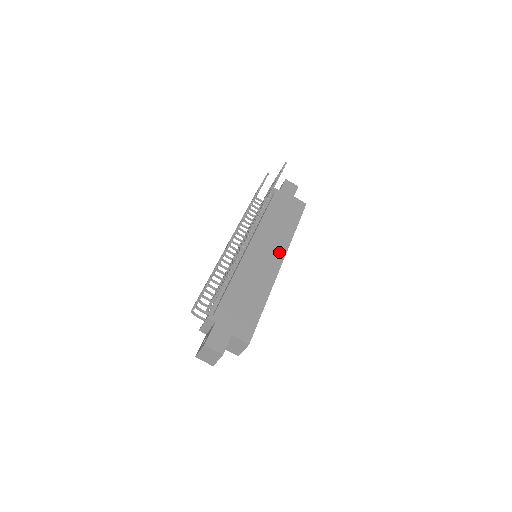
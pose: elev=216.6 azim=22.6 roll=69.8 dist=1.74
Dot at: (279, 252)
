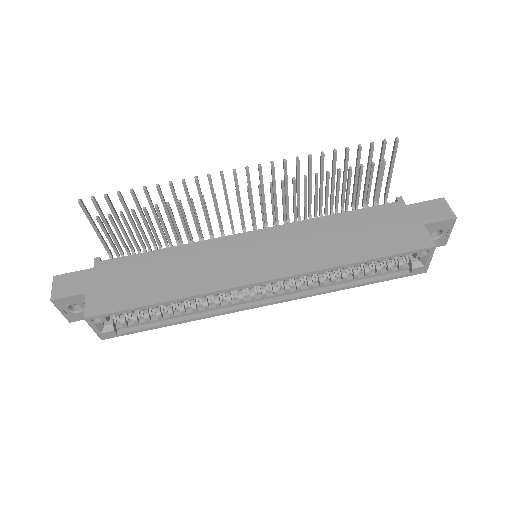
Dot at: (281, 267)
